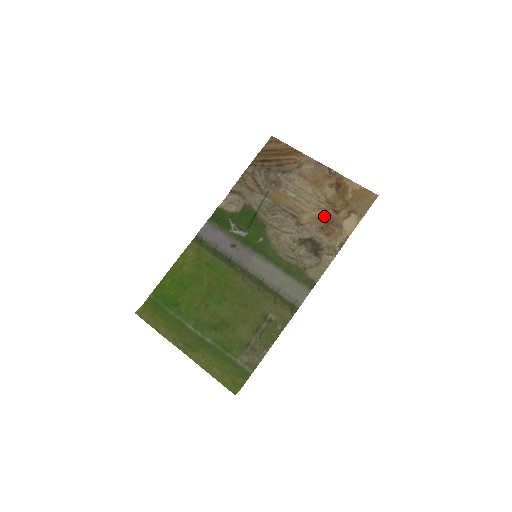
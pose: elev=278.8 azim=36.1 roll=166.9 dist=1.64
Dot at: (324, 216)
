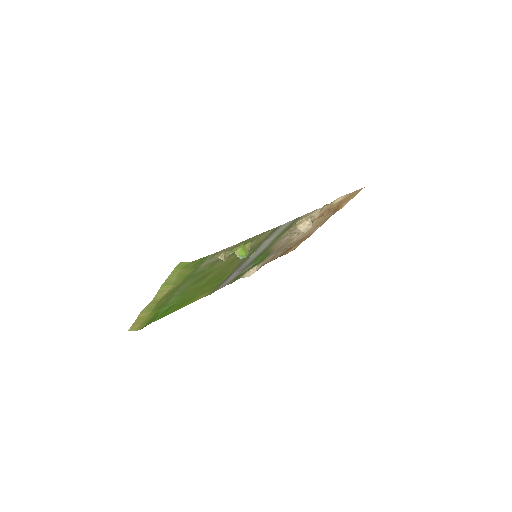
Dot at: (320, 217)
